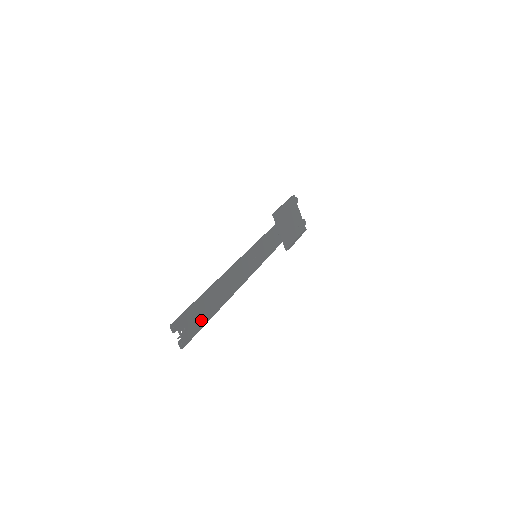
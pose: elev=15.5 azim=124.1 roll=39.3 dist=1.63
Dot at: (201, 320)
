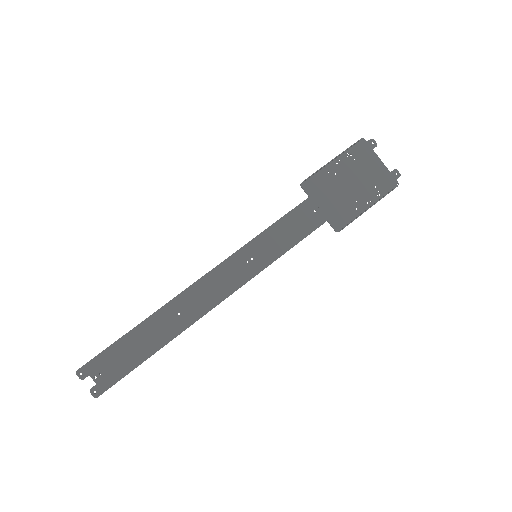
Dot at: (132, 360)
